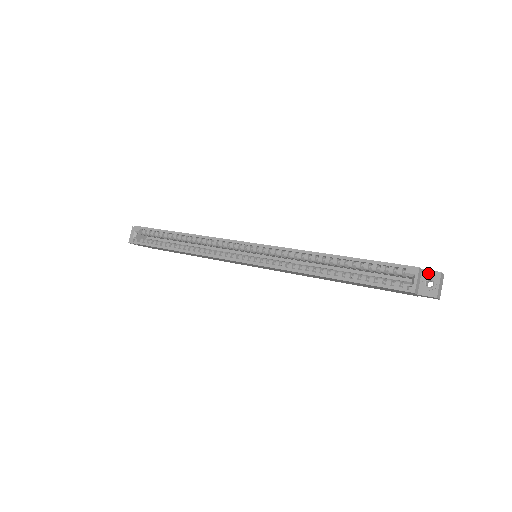
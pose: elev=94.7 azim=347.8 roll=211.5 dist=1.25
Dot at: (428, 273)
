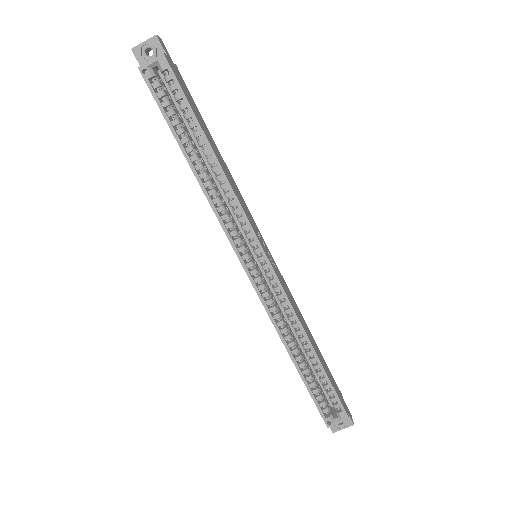
Dot at: occluded
